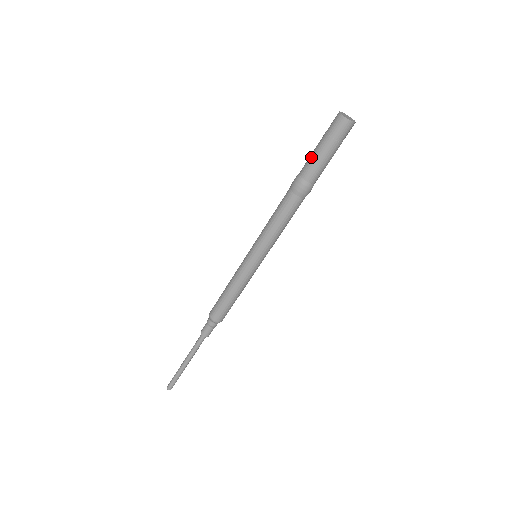
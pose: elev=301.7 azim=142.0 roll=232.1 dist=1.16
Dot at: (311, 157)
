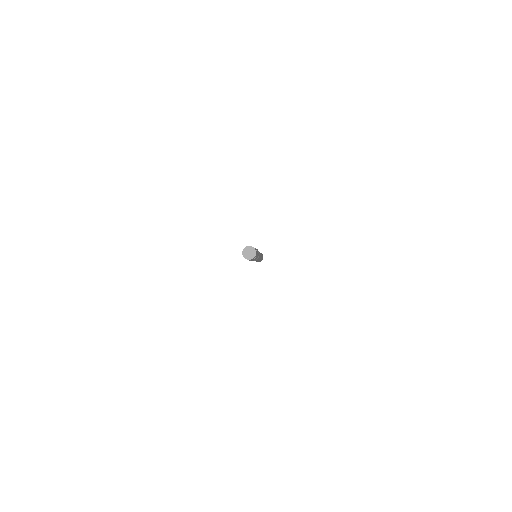
Dot at: occluded
